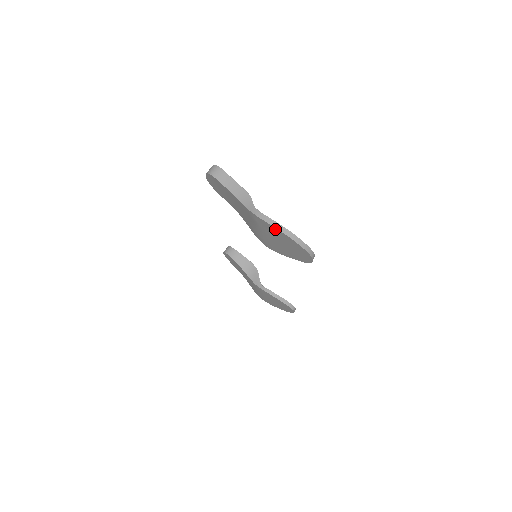
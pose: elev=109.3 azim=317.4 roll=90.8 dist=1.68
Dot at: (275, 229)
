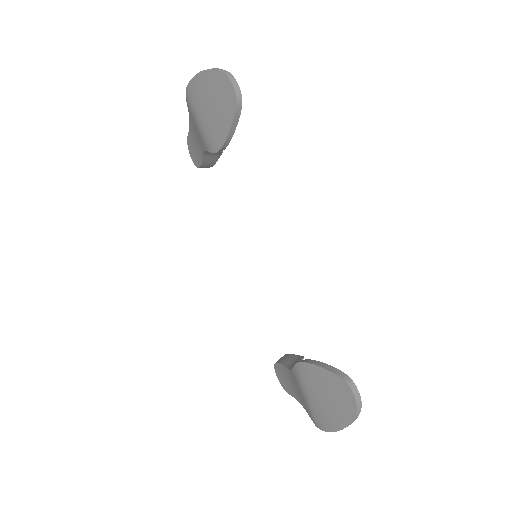
Dot at: (194, 81)
